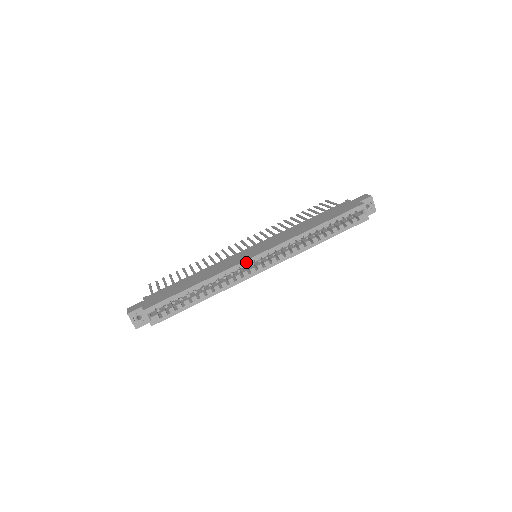
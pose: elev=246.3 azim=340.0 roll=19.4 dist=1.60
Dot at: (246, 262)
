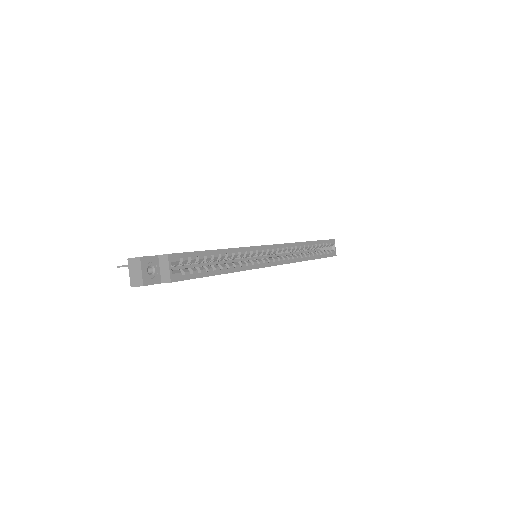
Dot at: (263, 247)
